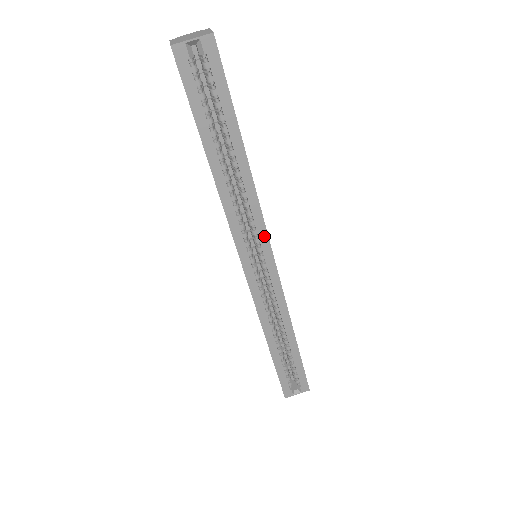
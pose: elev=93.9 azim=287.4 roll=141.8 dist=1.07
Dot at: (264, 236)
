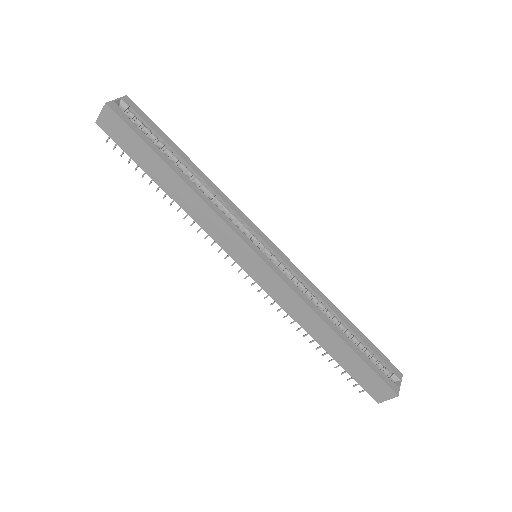
Dot at: (249, 223)
